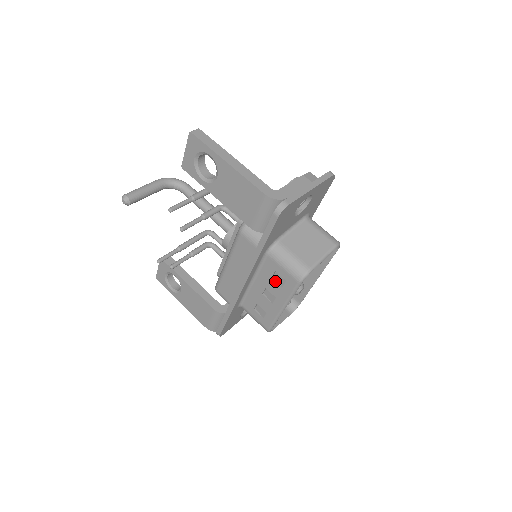
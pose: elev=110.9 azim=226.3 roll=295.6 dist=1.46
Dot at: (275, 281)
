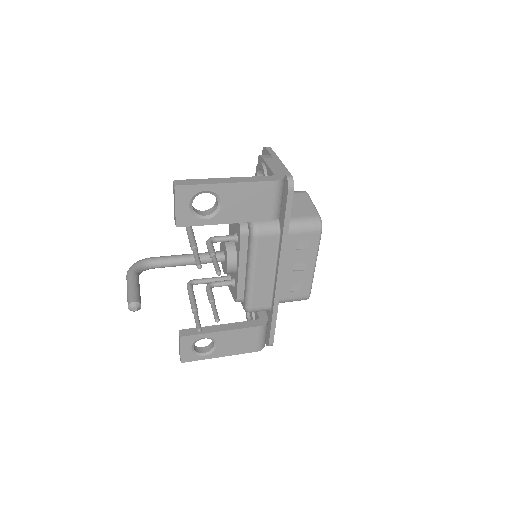
Dot at: (300, 249)
